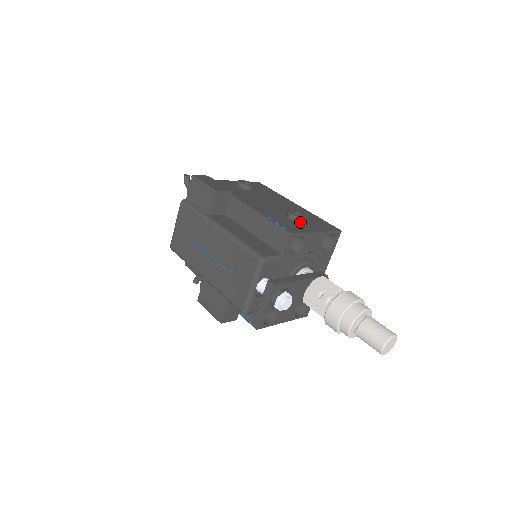
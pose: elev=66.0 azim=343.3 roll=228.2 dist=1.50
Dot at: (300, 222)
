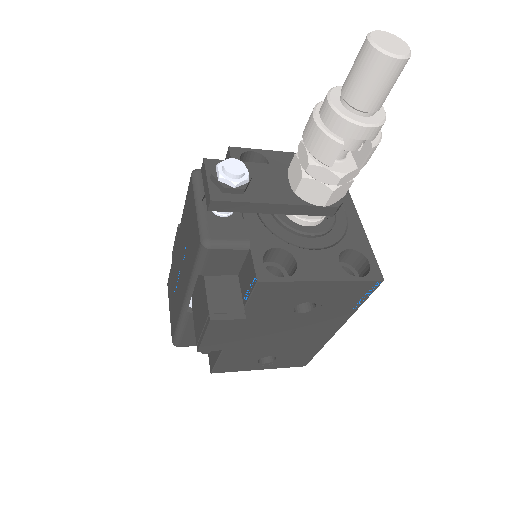
Dot at: occluded
